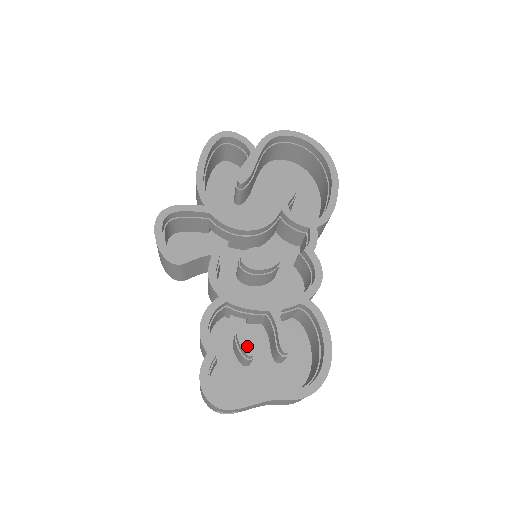
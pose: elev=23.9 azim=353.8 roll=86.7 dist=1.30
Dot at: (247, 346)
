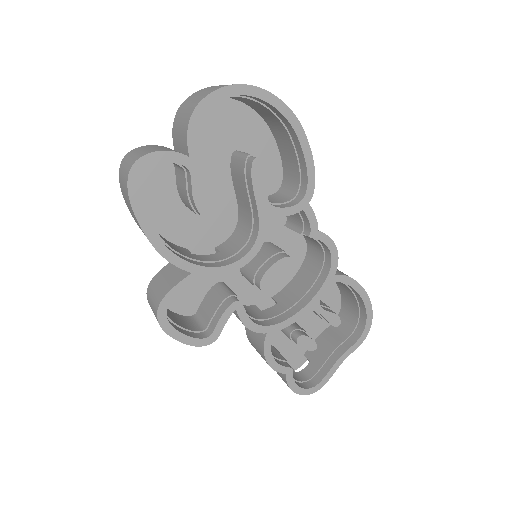
Dot at: (310, 346)
